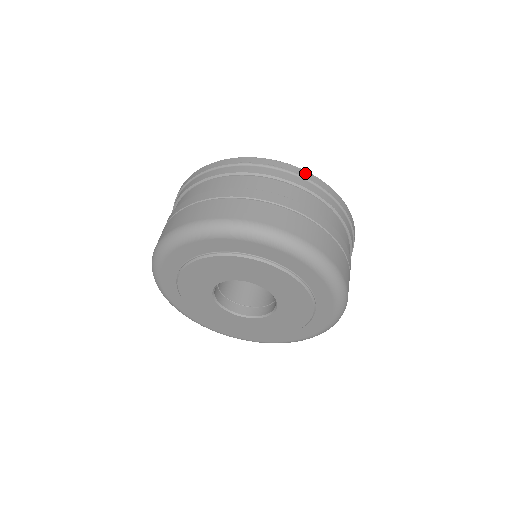
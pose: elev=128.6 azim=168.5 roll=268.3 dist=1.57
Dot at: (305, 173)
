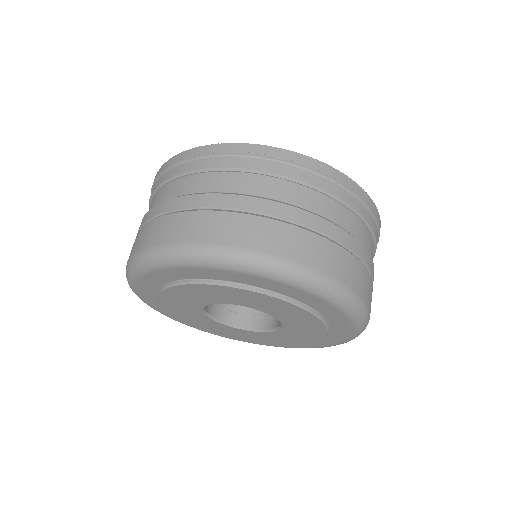
Dot at: (358, 188)
